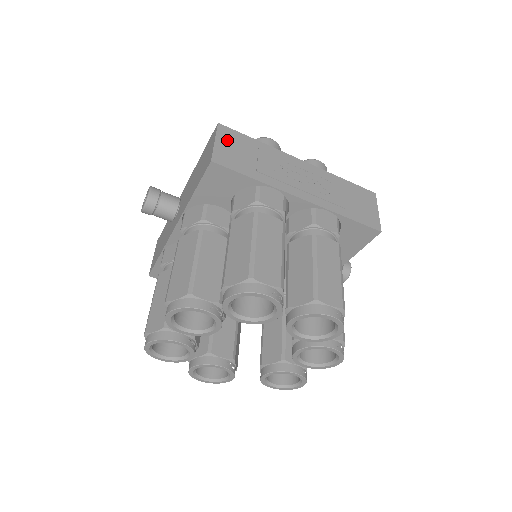
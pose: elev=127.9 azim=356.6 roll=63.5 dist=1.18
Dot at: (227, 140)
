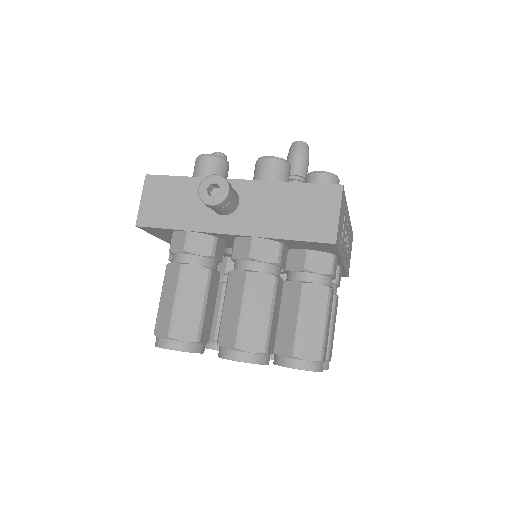
Dot at: (342, 209)
